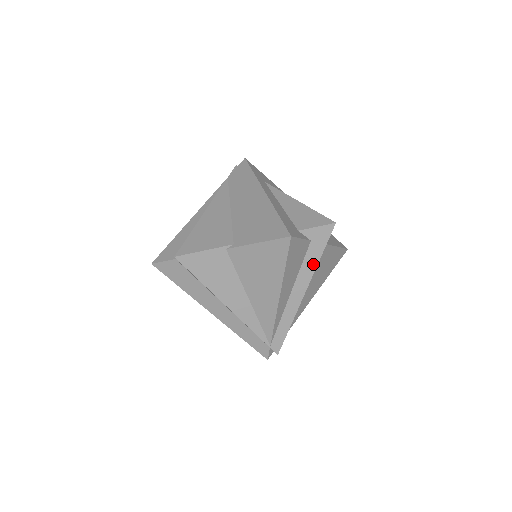
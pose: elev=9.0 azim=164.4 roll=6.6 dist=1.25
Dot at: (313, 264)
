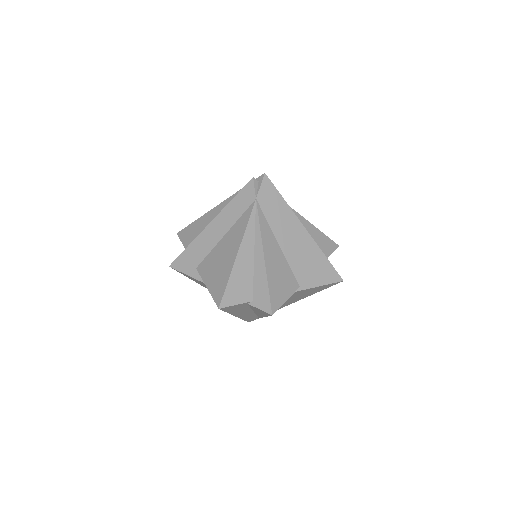
Dot at: occluded
